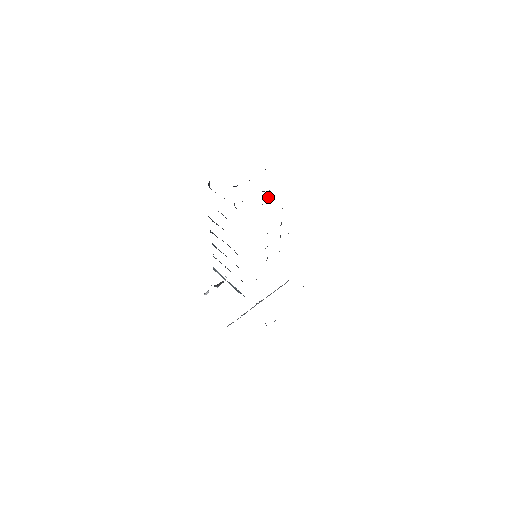
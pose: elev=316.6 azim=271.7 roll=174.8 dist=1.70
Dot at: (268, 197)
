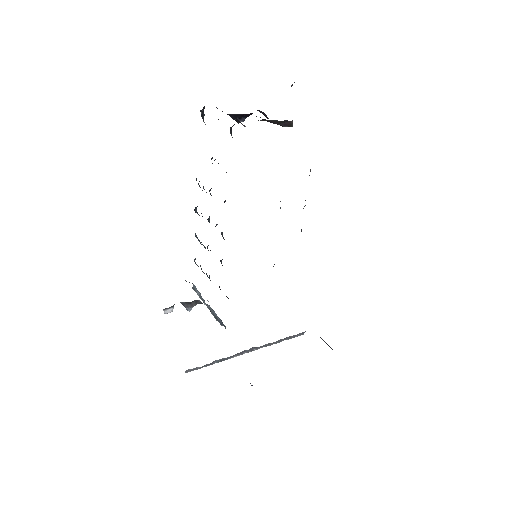
Dot at: occluded
